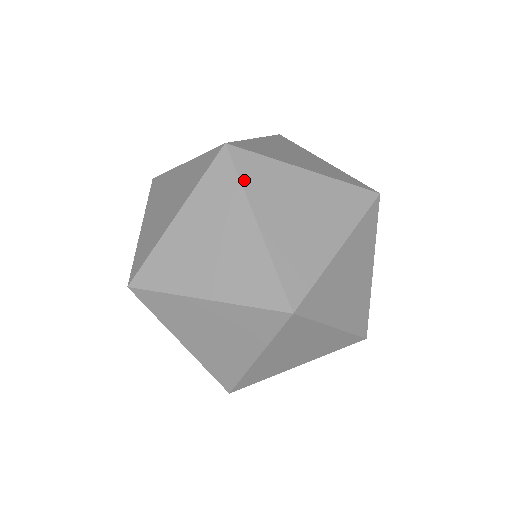
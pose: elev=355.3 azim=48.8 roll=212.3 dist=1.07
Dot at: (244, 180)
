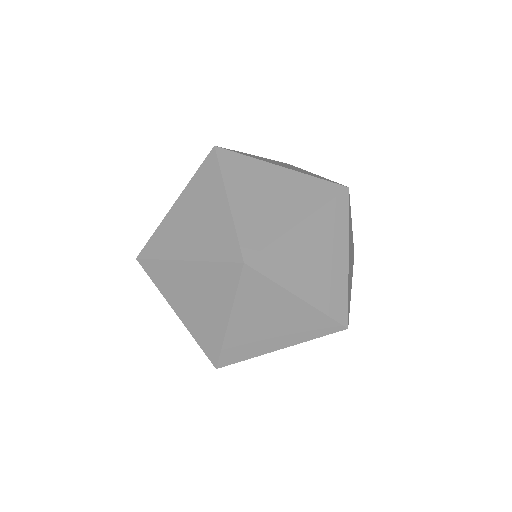
Dot at: occluded
